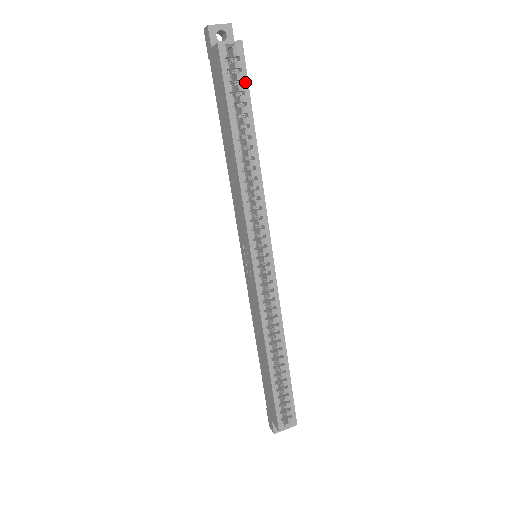
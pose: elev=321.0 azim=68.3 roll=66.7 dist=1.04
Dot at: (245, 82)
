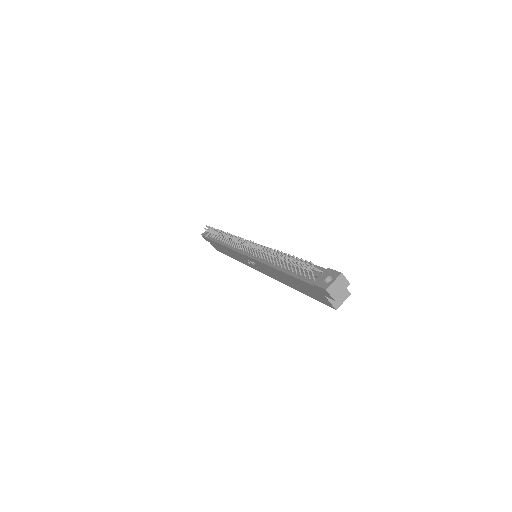
Dot at: occluded
